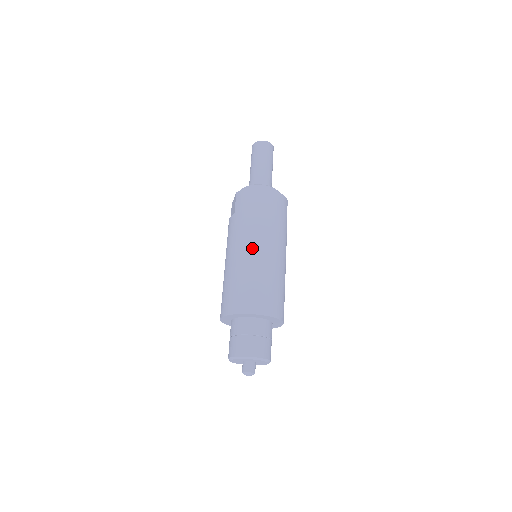
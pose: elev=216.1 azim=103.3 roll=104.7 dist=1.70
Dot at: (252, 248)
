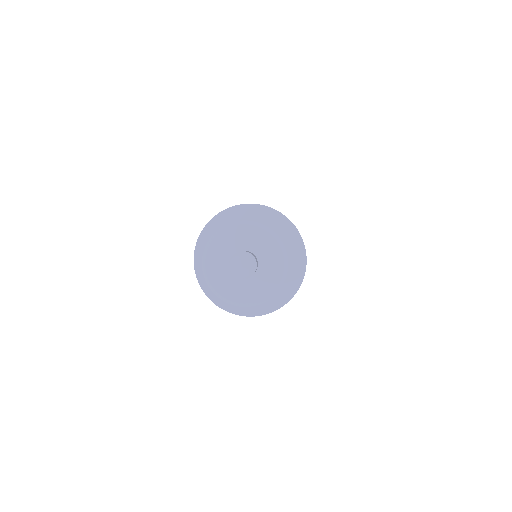
Dot at: occluded
